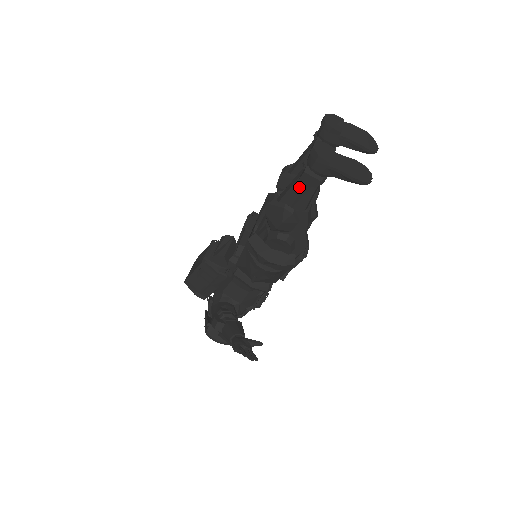
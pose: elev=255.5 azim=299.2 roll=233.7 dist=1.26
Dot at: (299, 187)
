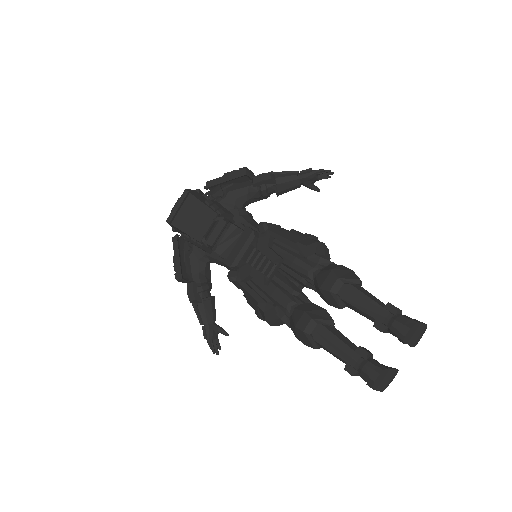
Dot at: (339, 359)
